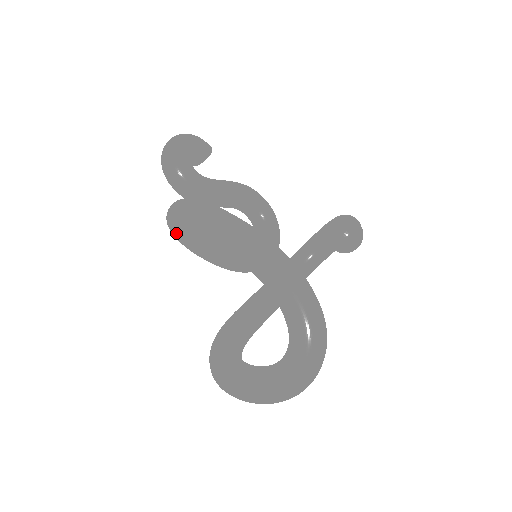
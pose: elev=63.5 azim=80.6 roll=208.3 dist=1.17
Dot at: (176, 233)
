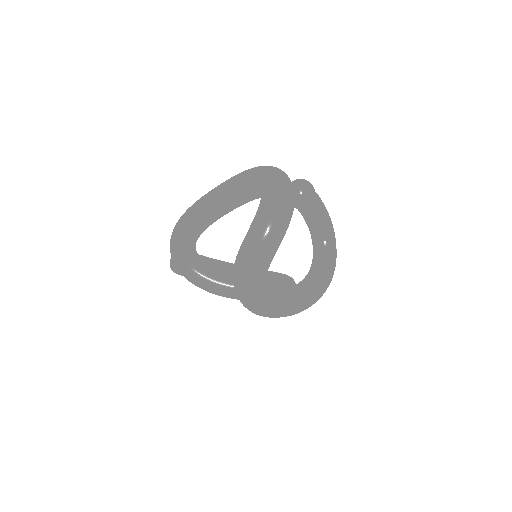
Dot at: (183, 264)
